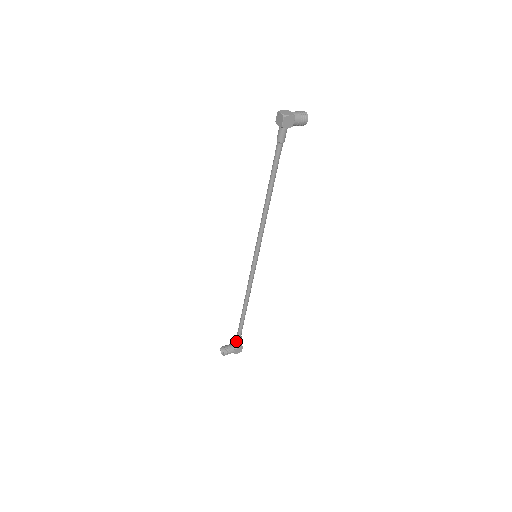
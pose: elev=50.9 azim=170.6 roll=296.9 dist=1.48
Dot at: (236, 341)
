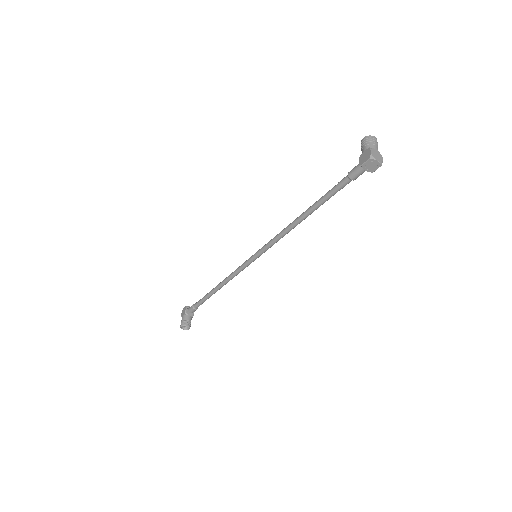
Dot at: occluded
